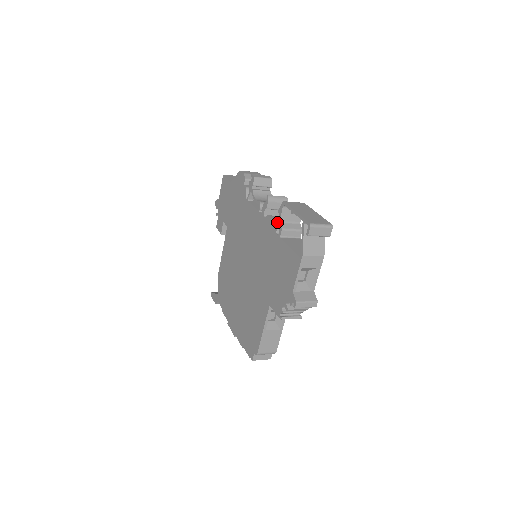
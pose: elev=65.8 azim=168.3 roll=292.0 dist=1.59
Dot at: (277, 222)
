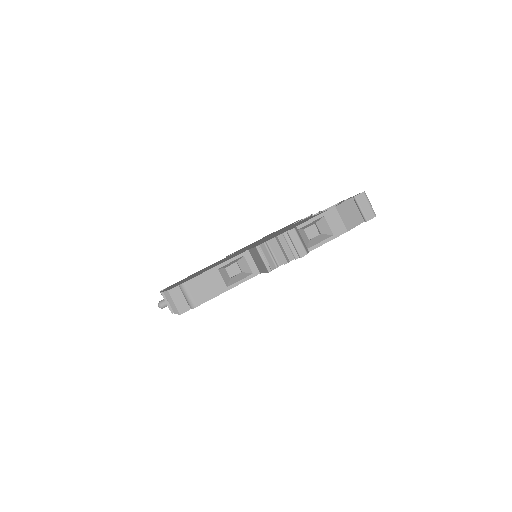
Dot at: (319, 212)
